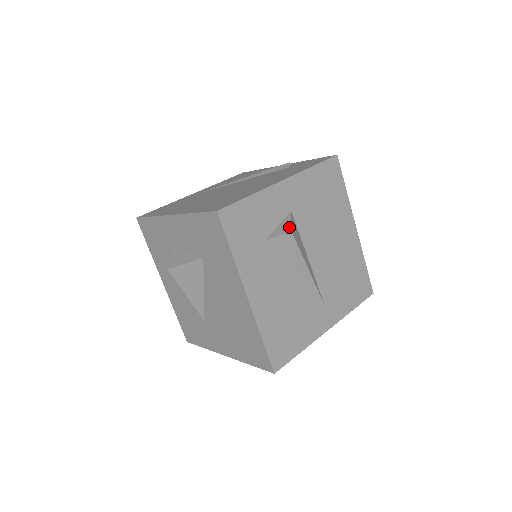
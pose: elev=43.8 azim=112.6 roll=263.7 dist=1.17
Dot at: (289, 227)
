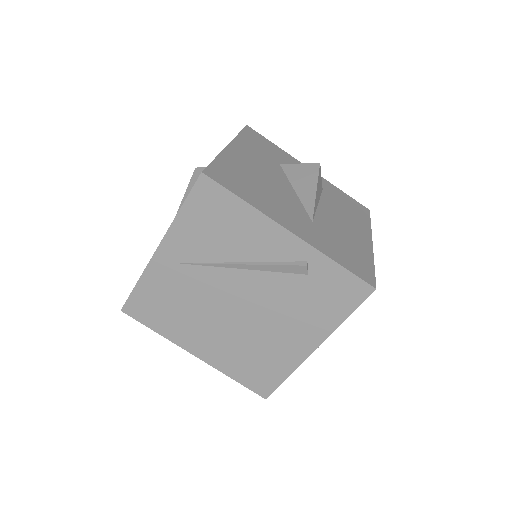
Dot at: occluded
